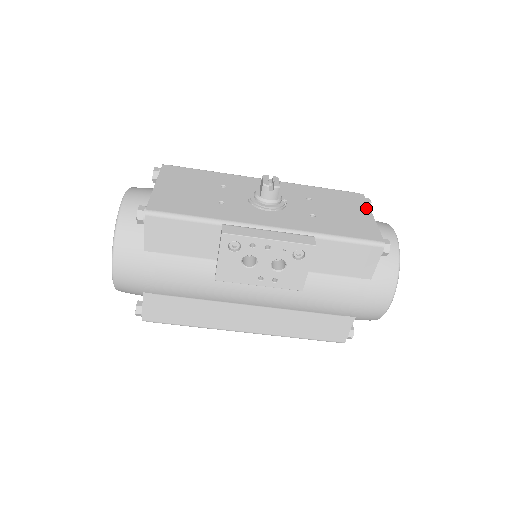
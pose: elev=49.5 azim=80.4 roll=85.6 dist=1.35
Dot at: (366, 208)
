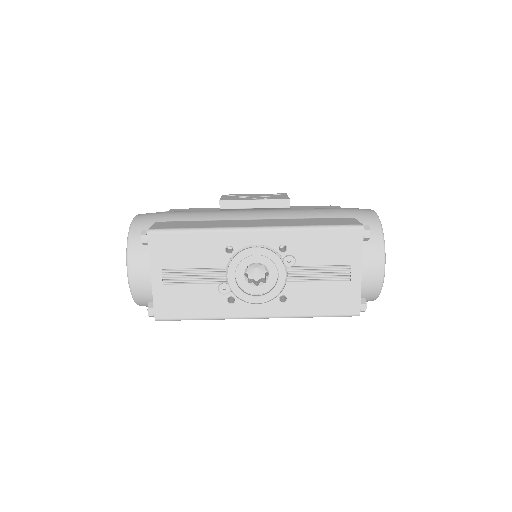
Dot at: occluded
